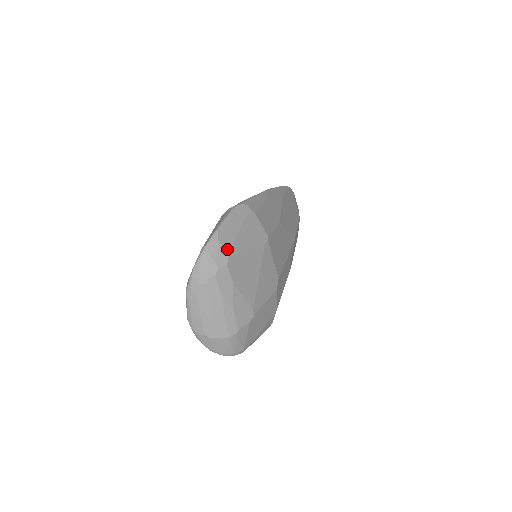
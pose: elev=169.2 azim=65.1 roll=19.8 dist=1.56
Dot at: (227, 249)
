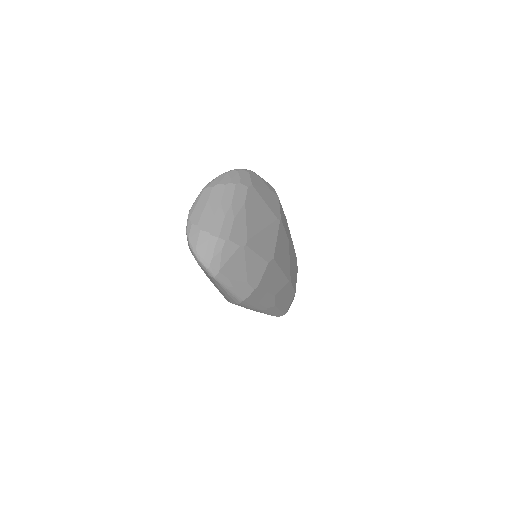
Dot at: (253, 182)
